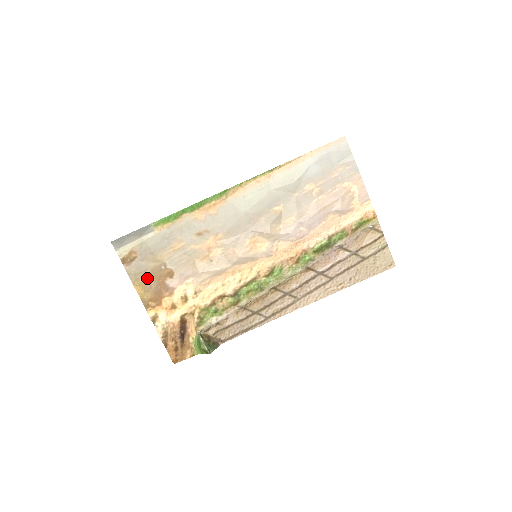
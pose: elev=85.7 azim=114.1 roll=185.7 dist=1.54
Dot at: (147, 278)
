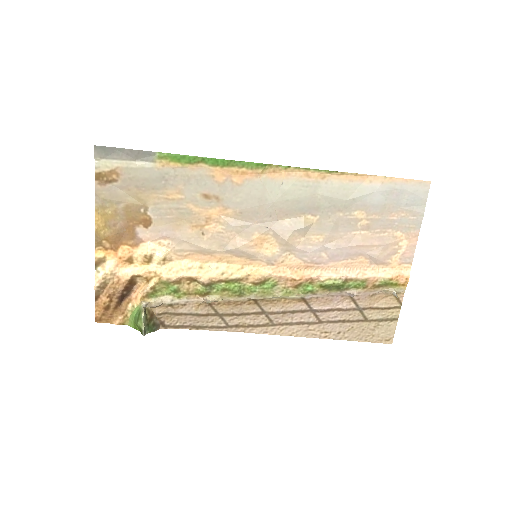
Dot at: (116, 212)
